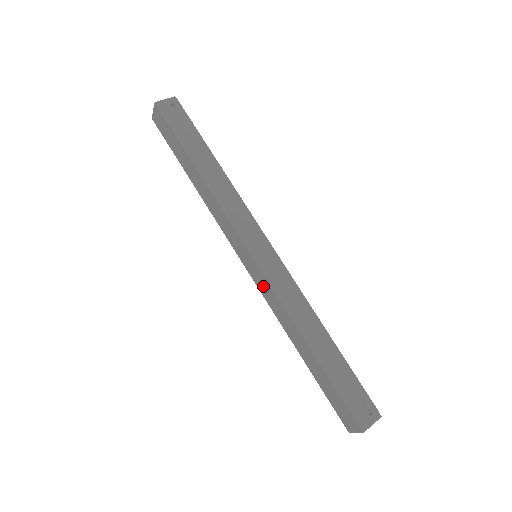
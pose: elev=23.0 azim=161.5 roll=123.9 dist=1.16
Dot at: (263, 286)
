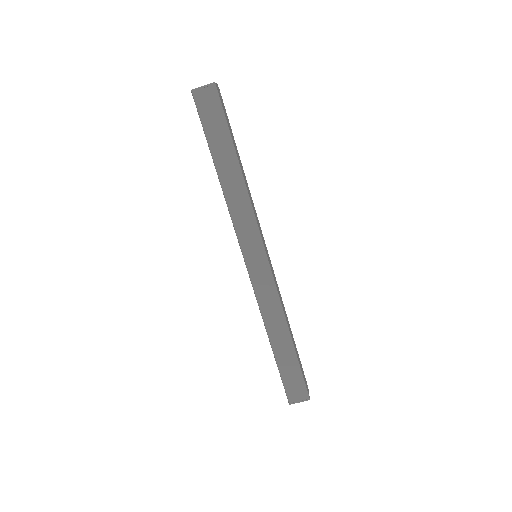
Dot at: (263, 283)
